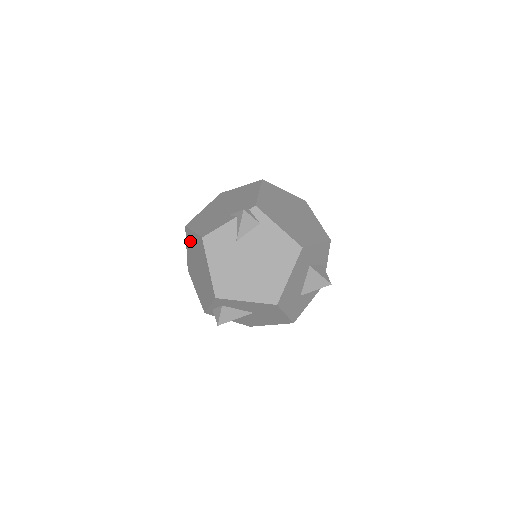
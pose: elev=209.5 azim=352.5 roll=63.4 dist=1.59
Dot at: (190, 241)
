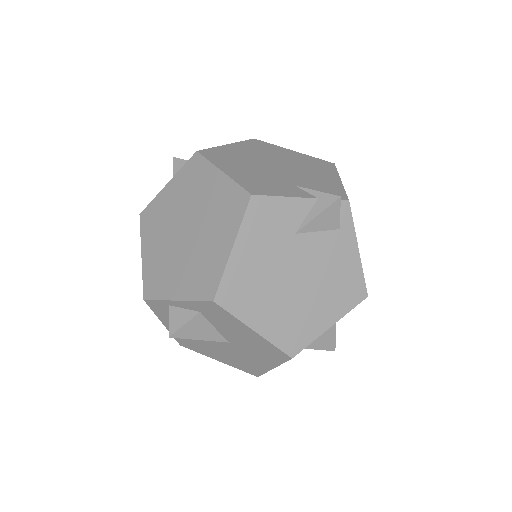
Dot at: (195, 179)
